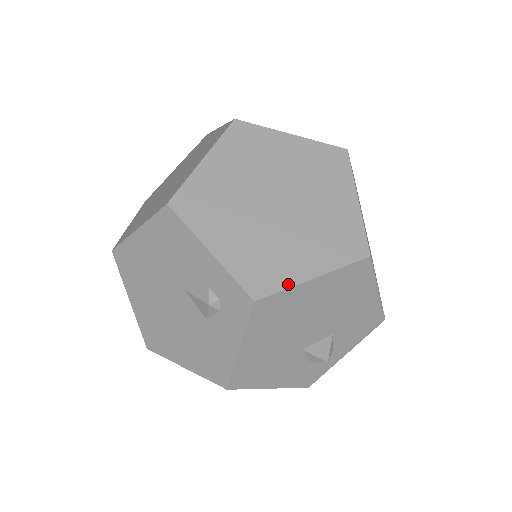
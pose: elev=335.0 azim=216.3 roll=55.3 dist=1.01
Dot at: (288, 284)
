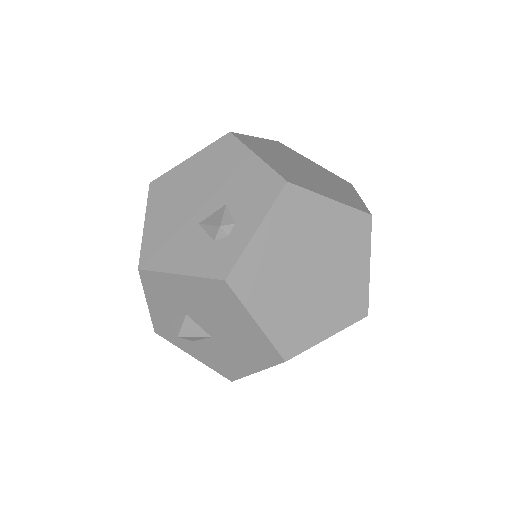
Dot at: (173, 169)
